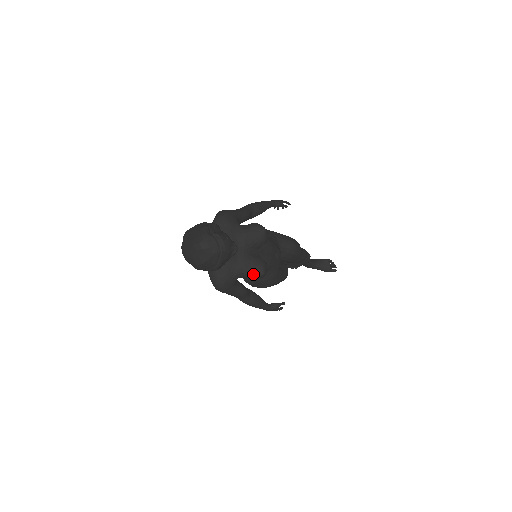
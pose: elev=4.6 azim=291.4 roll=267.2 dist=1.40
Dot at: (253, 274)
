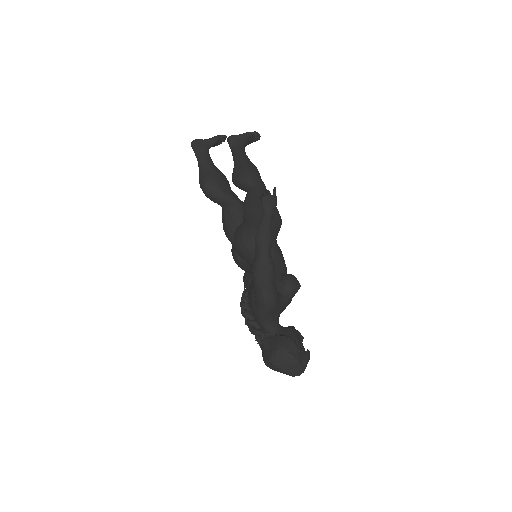
Dot at: occluded
